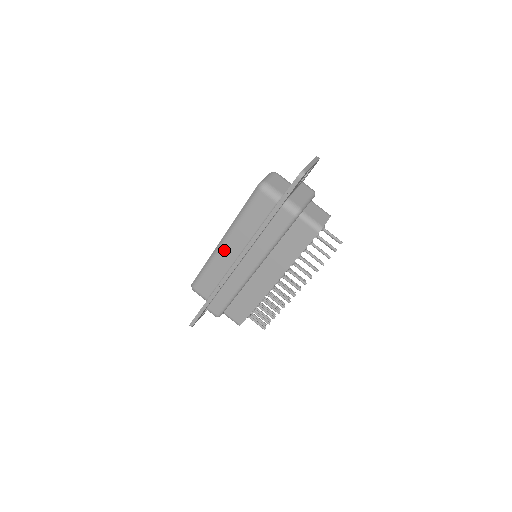
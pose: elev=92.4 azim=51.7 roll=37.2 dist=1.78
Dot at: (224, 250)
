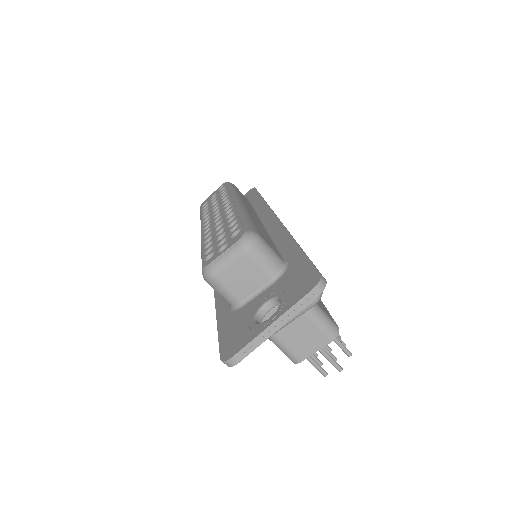
Dot at: occluded
